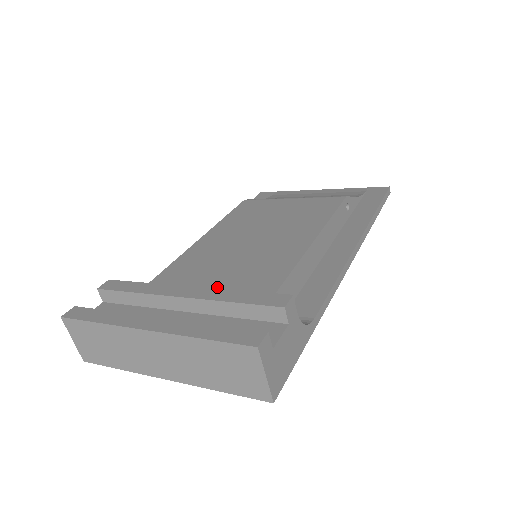
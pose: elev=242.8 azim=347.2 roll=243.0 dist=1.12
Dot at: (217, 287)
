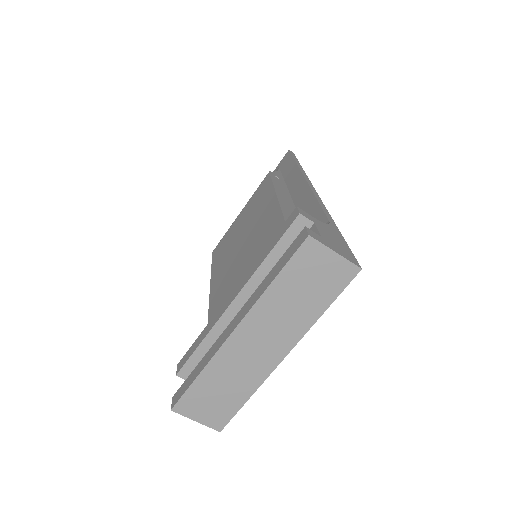
Dot at: occluded
